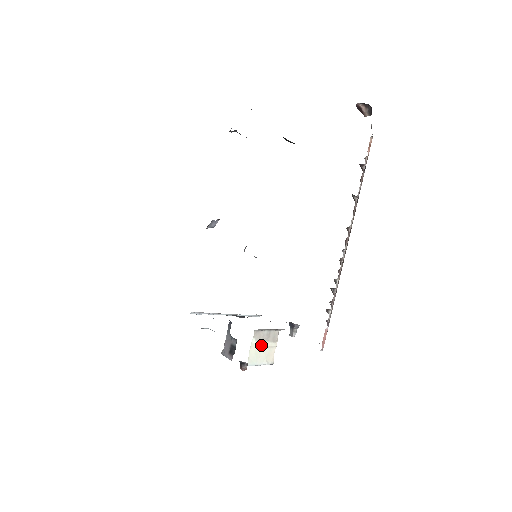
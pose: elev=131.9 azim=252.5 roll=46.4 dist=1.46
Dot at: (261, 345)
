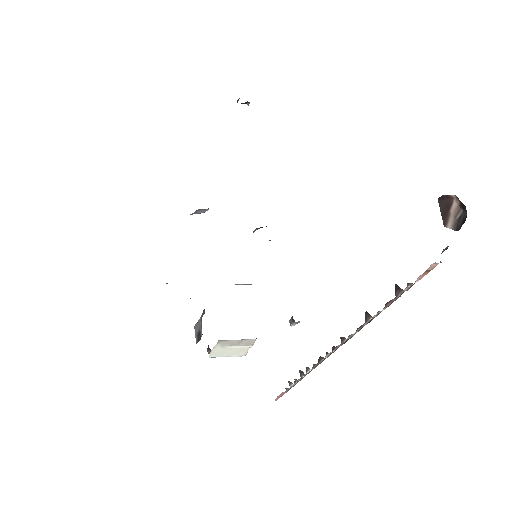
Dot at: (228, 347)
